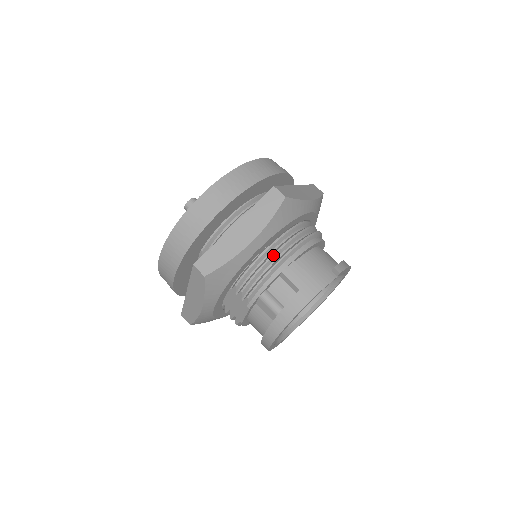
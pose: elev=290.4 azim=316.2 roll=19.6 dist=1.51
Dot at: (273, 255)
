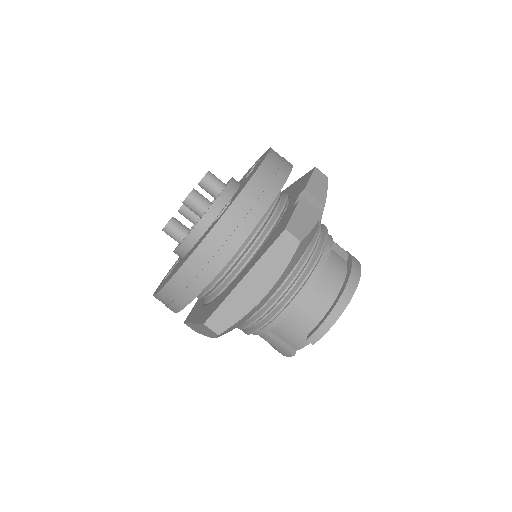
Dot at: (242, 329)
